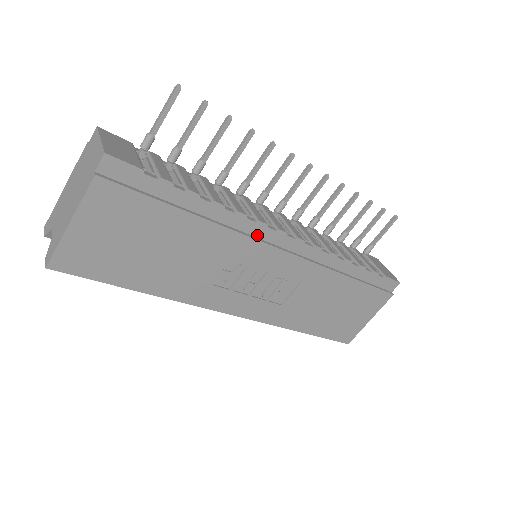
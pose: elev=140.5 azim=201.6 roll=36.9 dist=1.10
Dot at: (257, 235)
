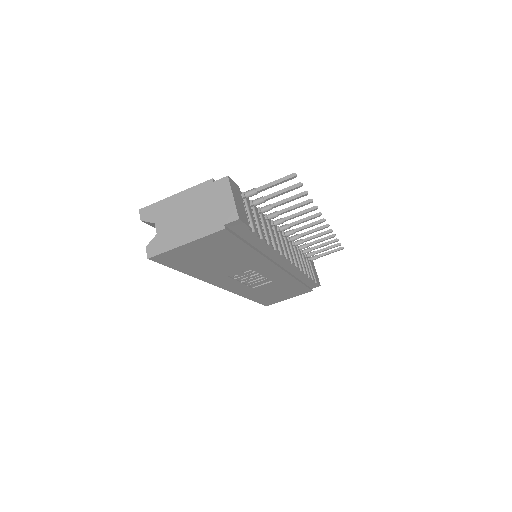
Dot at: (274, 259)
